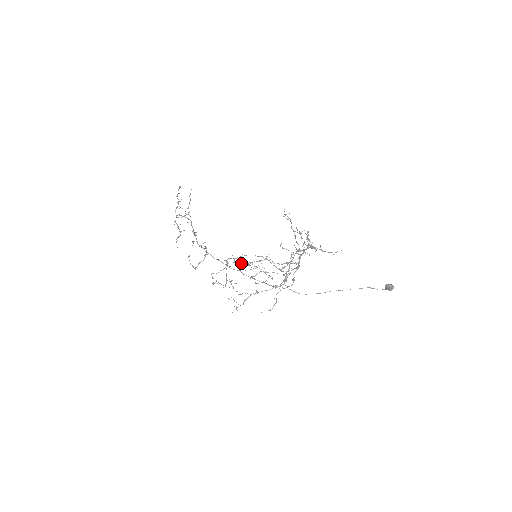
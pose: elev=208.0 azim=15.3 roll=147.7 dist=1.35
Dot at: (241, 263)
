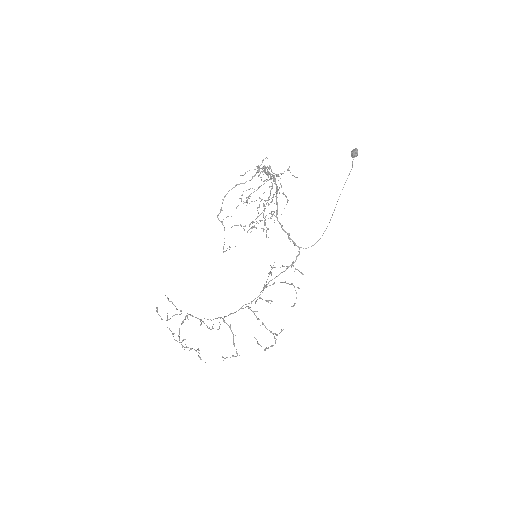
Dot at: occluded
